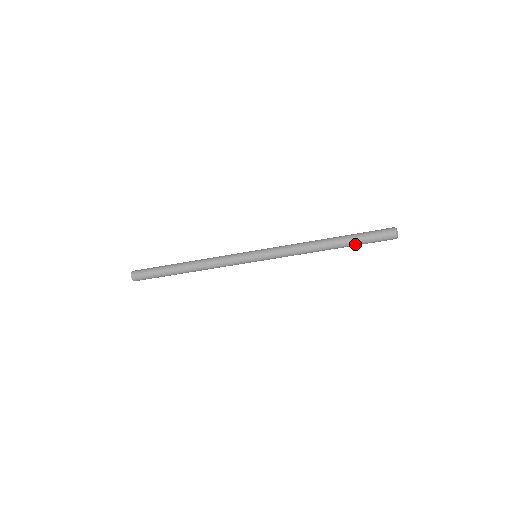
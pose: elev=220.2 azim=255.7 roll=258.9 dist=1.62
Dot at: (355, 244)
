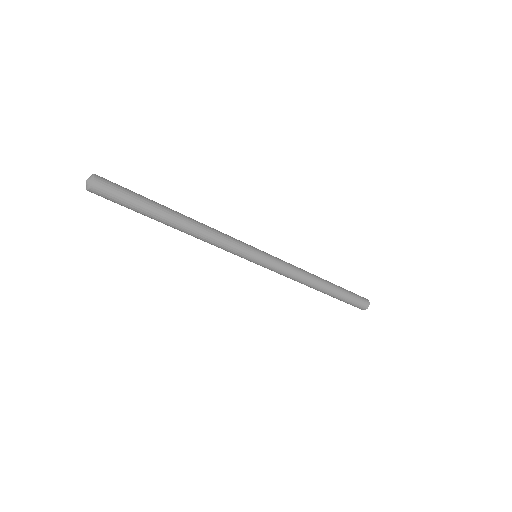
Dot at: (339, 298)
